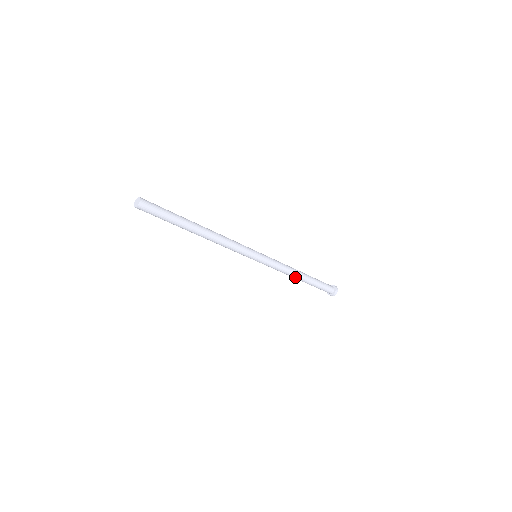
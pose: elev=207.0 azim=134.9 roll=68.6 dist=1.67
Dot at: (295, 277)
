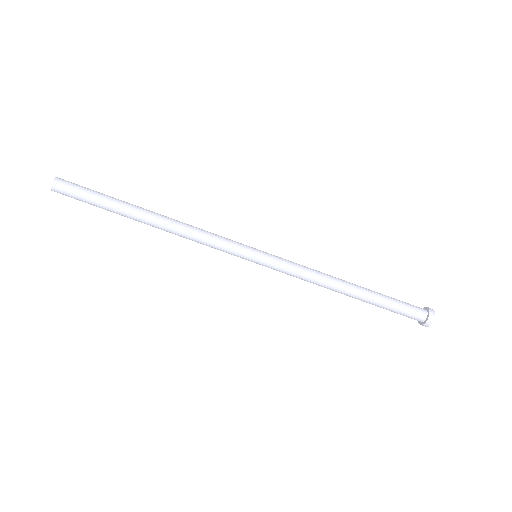
Dot at: (338, 290)
